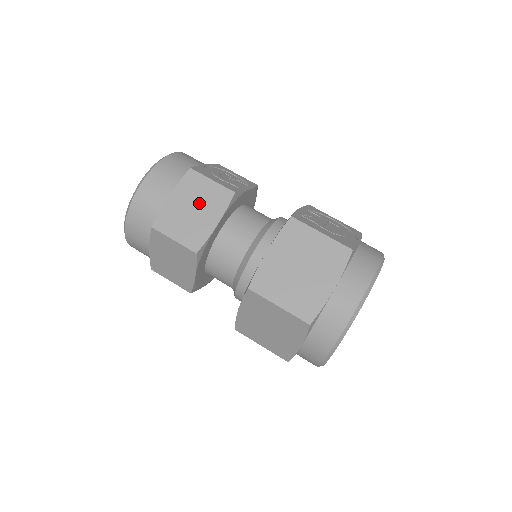
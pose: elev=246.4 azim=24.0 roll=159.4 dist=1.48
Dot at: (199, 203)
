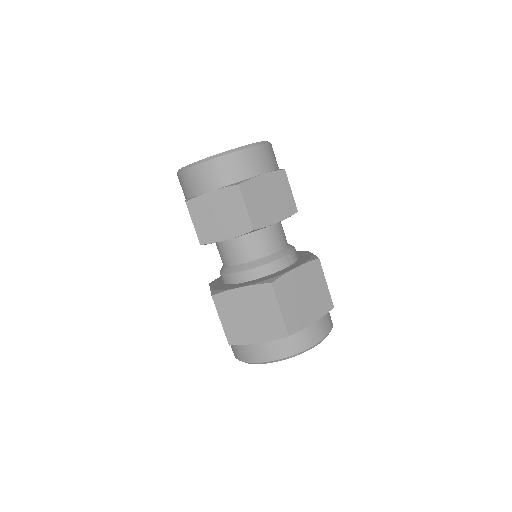
Dot at: (276, 198)
